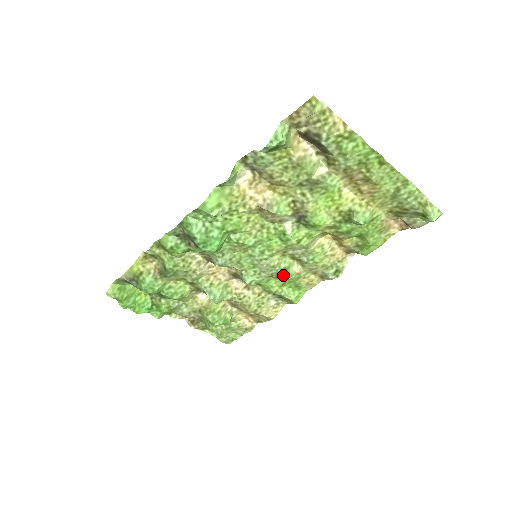
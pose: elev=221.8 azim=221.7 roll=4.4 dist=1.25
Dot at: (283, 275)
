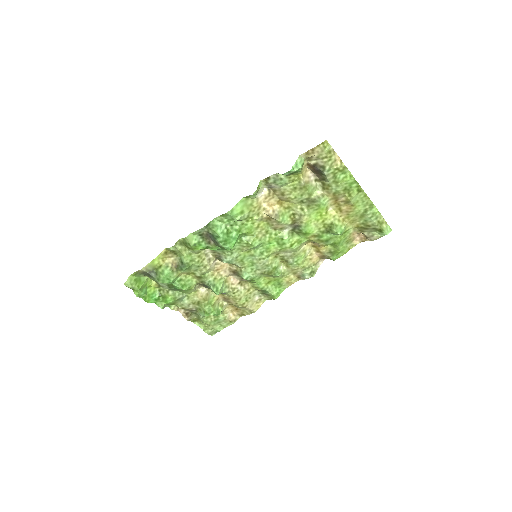
Dot at: (273, 273)
